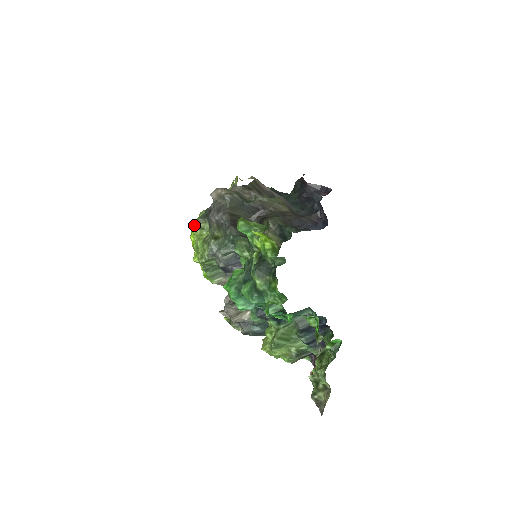
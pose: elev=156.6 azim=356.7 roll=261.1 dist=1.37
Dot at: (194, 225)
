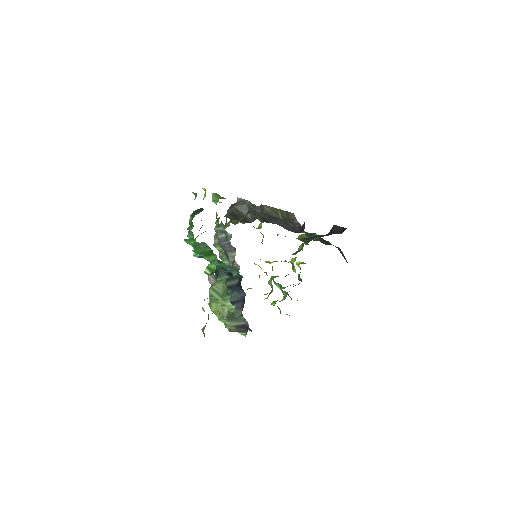
Dot at: occluded
